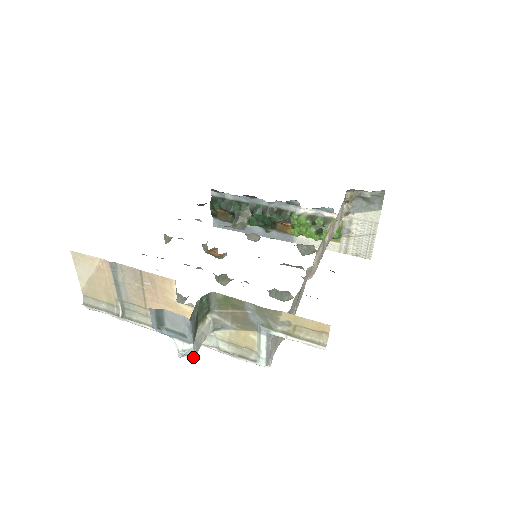
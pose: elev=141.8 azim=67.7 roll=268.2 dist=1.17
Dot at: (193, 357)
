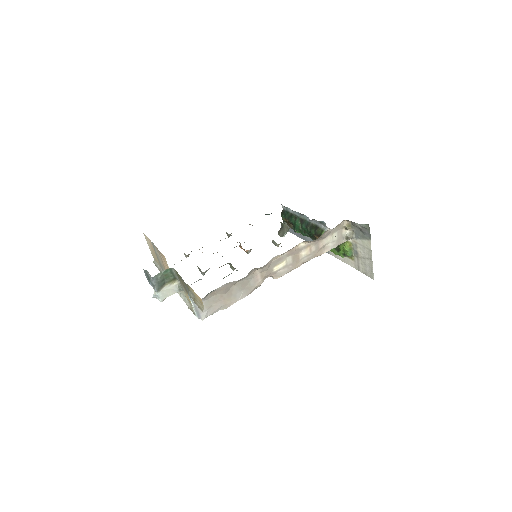
Dot at: (160, 300)
